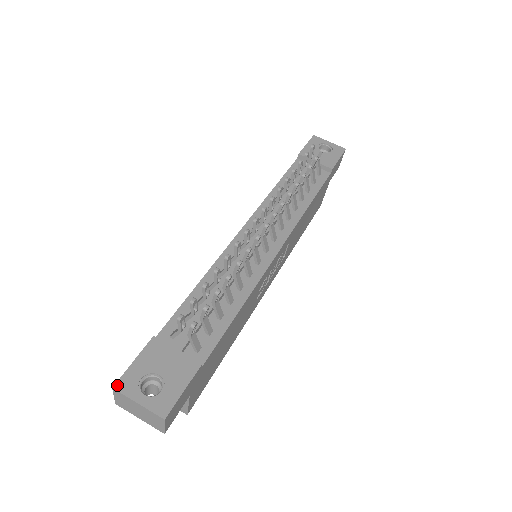
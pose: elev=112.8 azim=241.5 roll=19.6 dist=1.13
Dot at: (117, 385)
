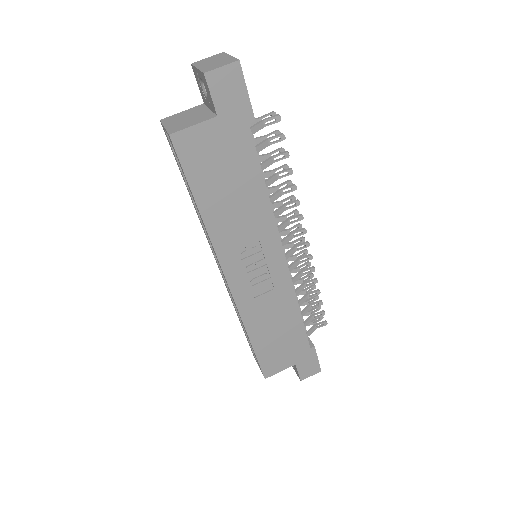
Dot at: occluded
